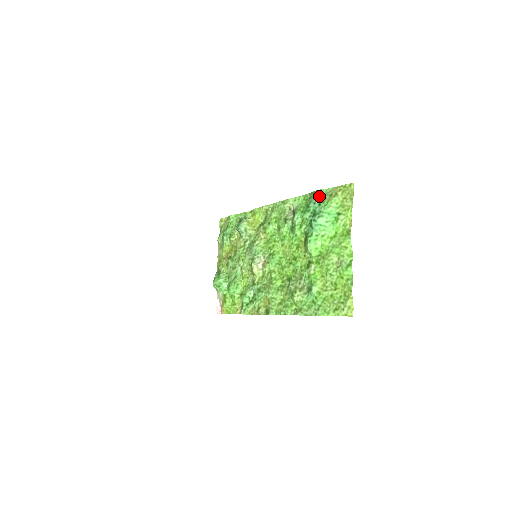
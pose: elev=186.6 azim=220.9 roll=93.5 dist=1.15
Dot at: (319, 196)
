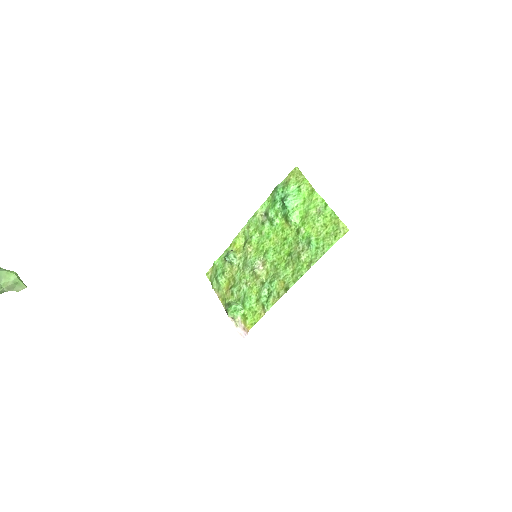
Dot at: (279, 188)
